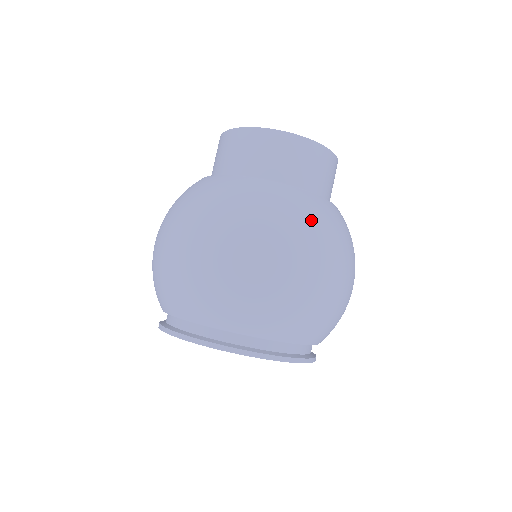
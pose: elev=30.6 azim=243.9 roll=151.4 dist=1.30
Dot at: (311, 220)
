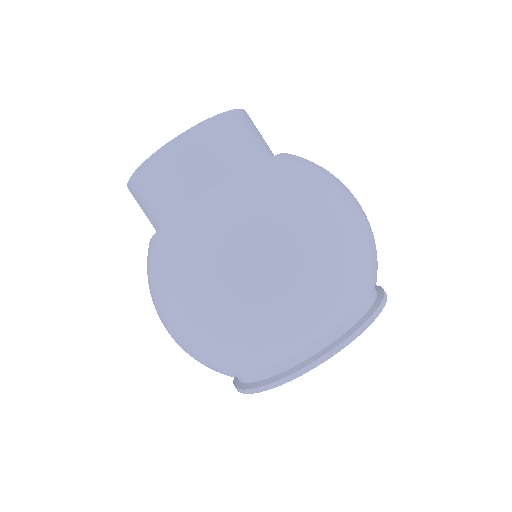
Dot at: (233, 222)
